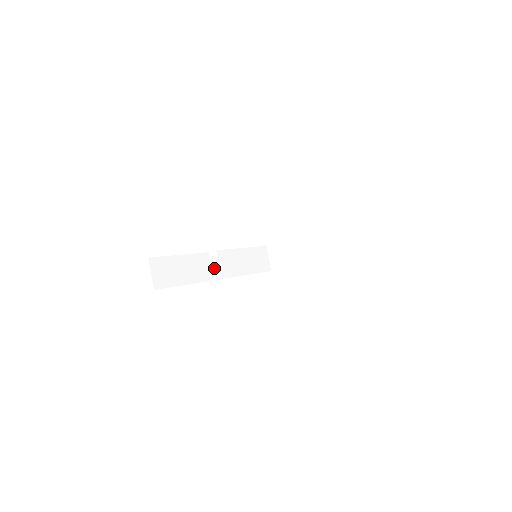
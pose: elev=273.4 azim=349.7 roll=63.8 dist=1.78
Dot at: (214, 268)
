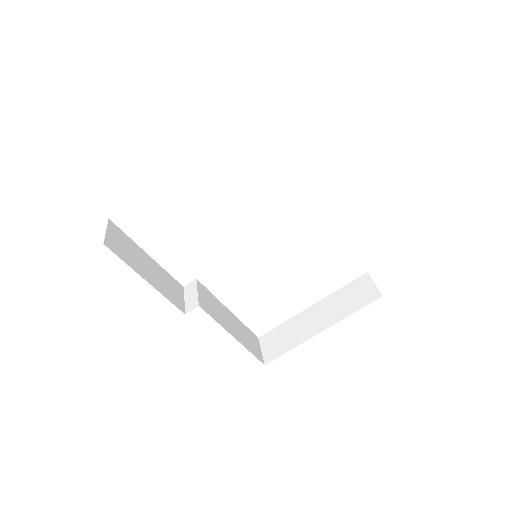
Dot at: (189, 299)
